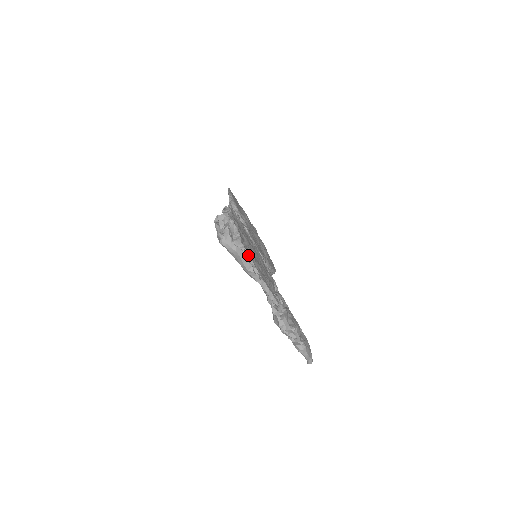
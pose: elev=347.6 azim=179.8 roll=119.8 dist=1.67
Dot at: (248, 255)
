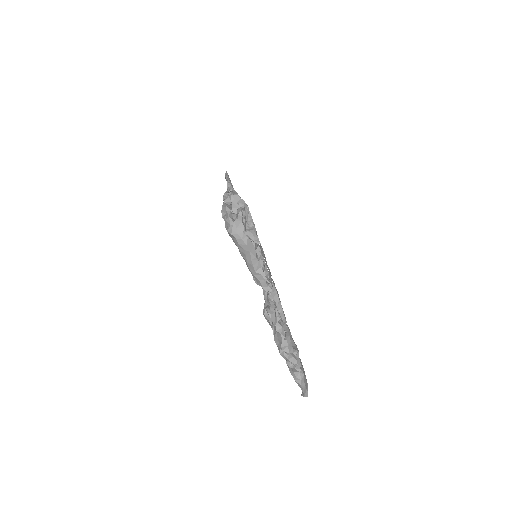
Dot at: (257, 252)
